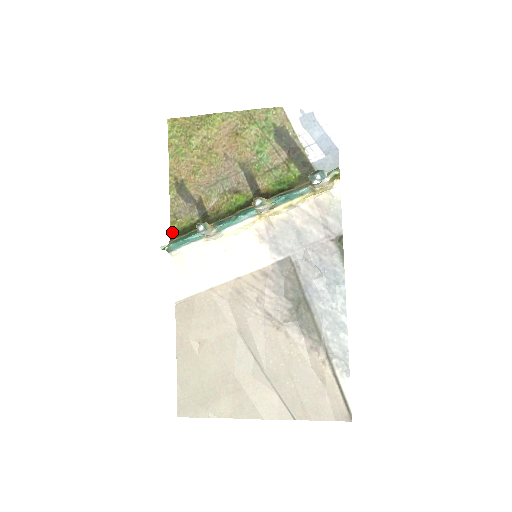
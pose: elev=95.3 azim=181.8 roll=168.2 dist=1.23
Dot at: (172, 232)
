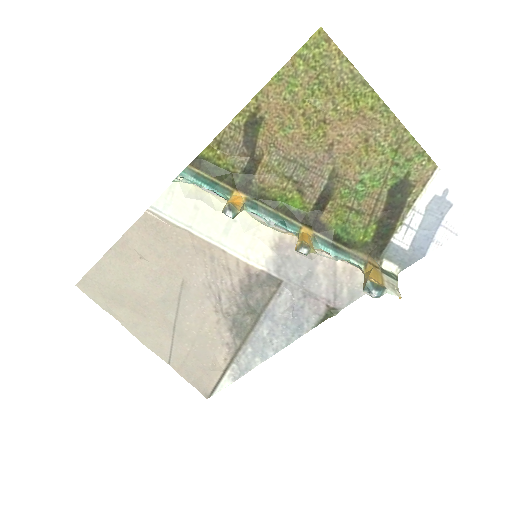
Dot at: (201, 156)
